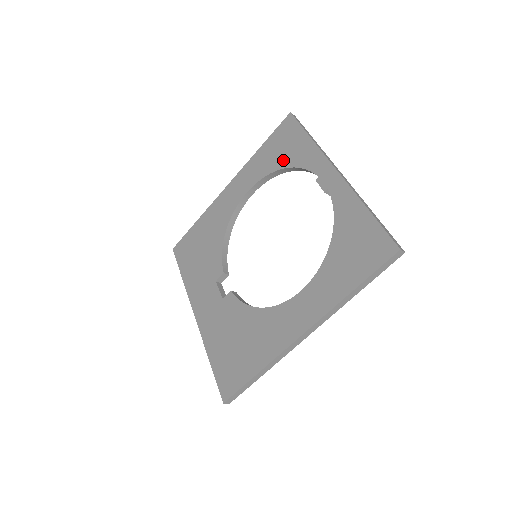
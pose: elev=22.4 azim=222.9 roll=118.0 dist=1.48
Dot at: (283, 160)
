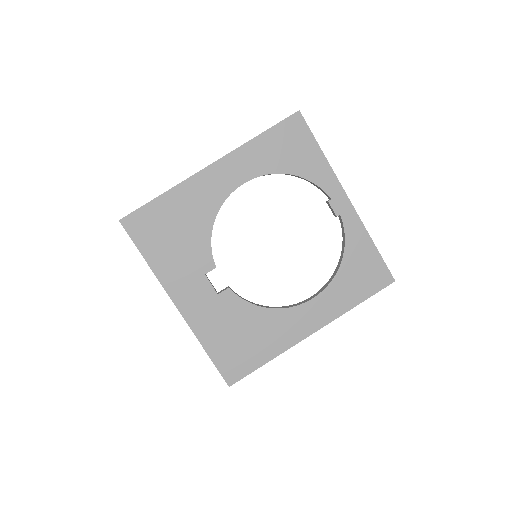
Dot at: (291, 165)
